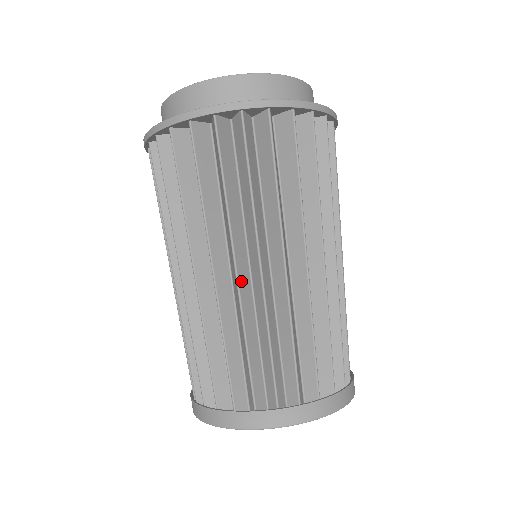
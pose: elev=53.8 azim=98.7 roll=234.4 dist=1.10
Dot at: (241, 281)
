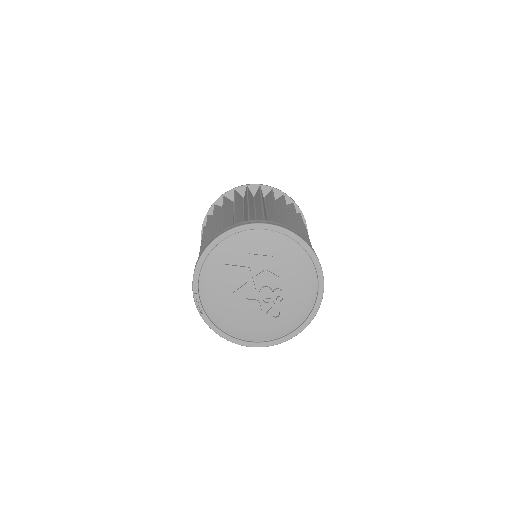
Dot at: (237, 209)
